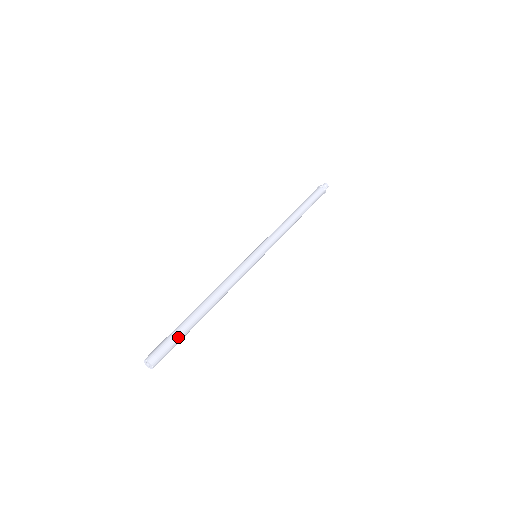
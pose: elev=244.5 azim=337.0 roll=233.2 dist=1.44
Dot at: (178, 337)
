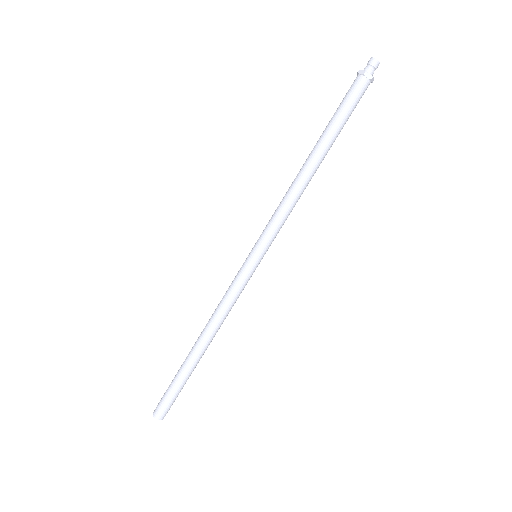
Dot at: (178, 389)
